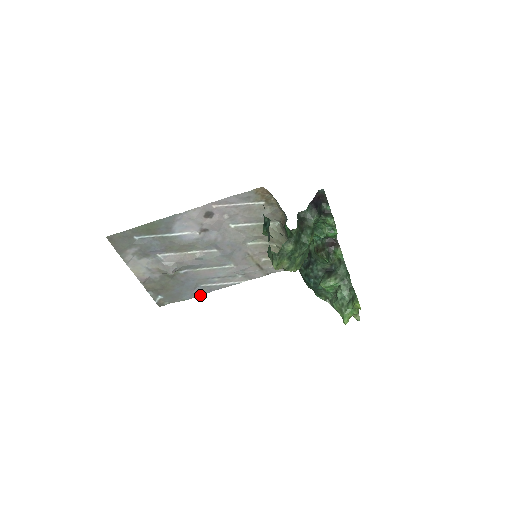
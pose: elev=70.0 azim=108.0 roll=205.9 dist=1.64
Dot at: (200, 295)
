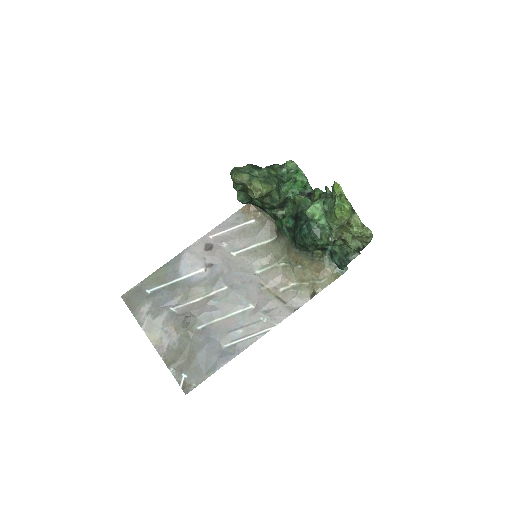
Dot at: occluded
